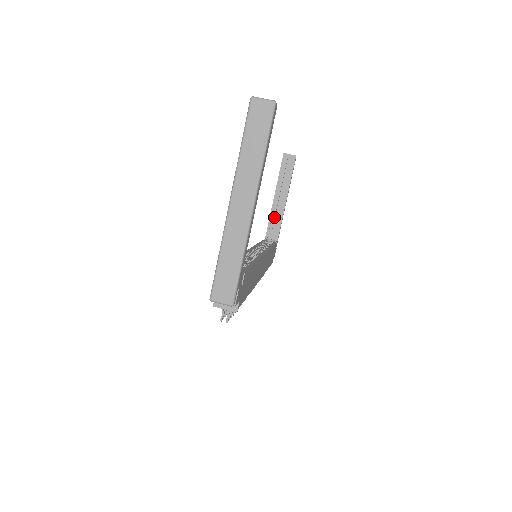
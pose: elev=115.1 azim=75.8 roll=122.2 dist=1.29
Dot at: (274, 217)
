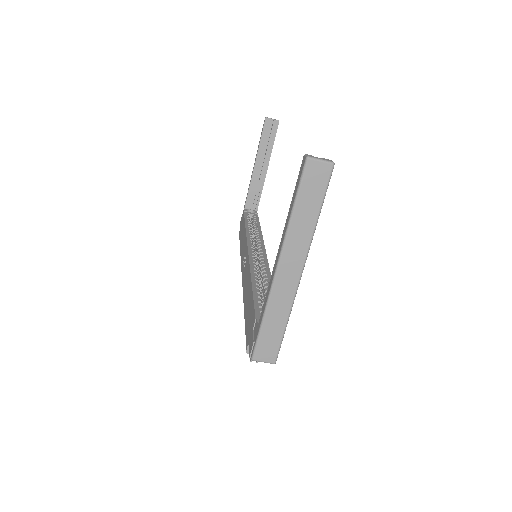
Dot at: (254, 186)
